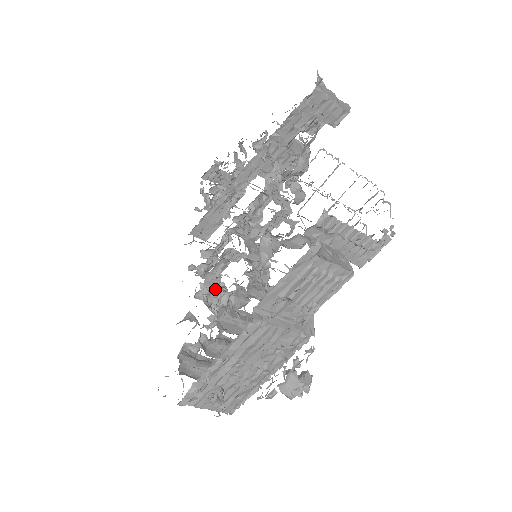
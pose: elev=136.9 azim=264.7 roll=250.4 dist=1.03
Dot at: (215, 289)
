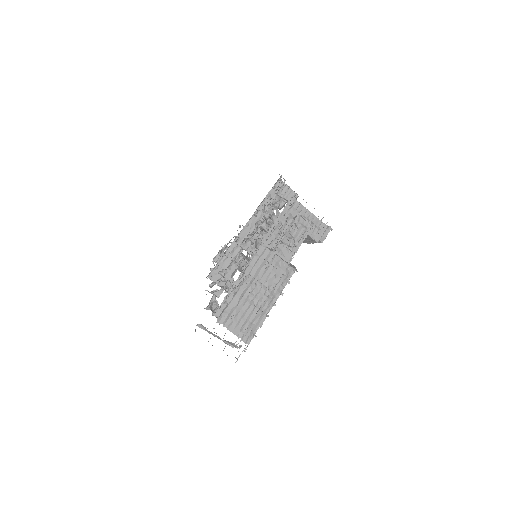
Dot at: occluded
